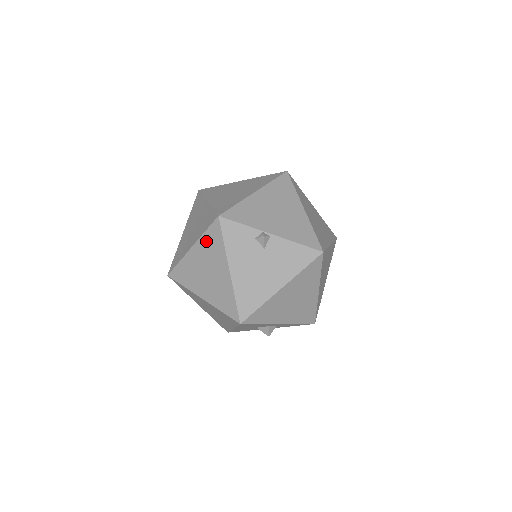
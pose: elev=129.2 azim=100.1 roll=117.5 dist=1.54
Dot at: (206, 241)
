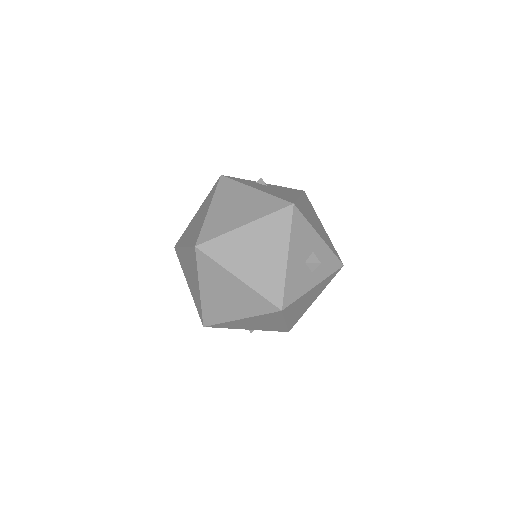
Dot at: (220, 193)
